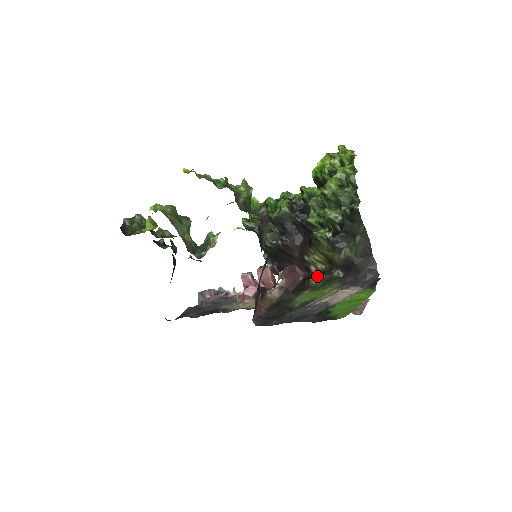
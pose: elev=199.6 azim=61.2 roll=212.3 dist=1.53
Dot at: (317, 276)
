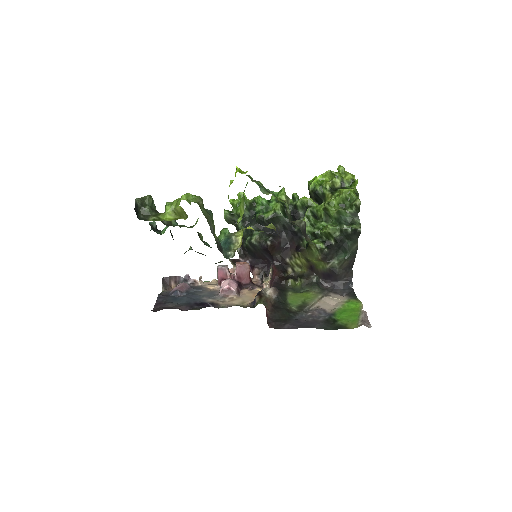
Dot at: (294, 278)
